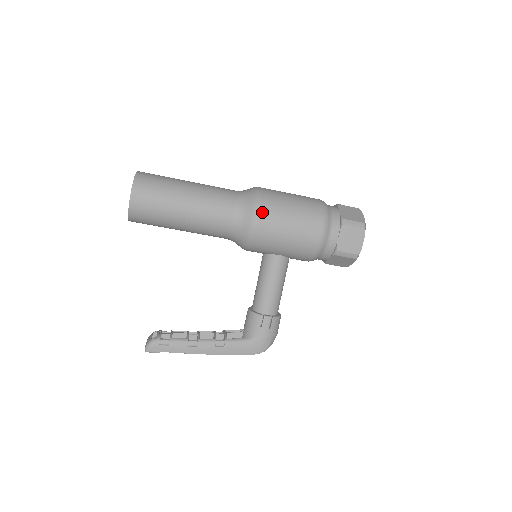
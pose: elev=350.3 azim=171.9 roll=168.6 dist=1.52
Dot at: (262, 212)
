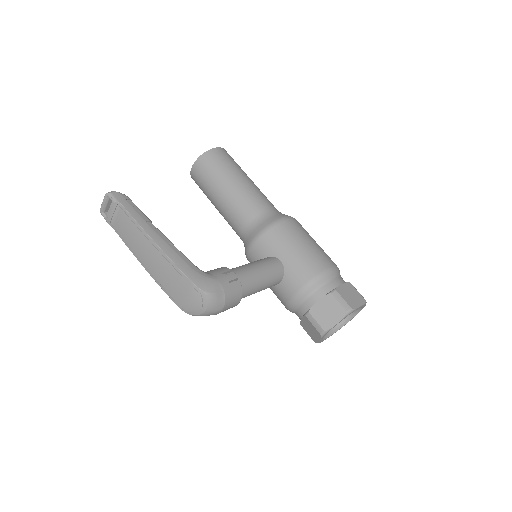
Dot at: (296, 221)
